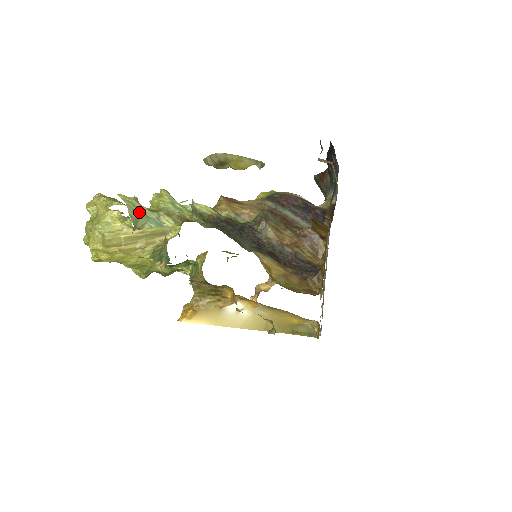
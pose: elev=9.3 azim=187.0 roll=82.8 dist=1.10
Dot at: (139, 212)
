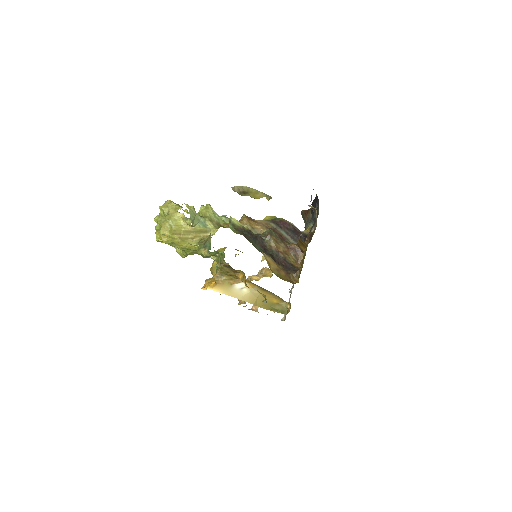
Dot at: (195, 216)
